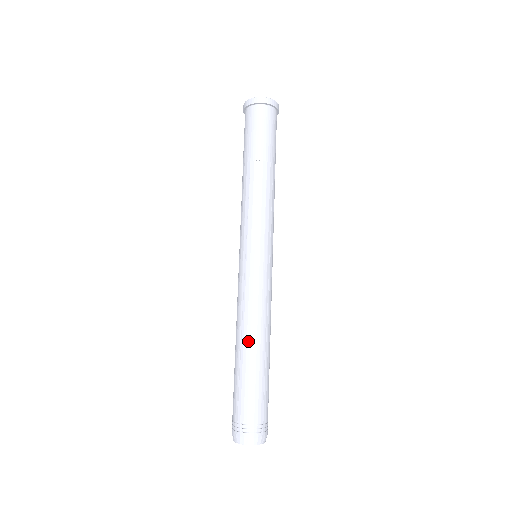
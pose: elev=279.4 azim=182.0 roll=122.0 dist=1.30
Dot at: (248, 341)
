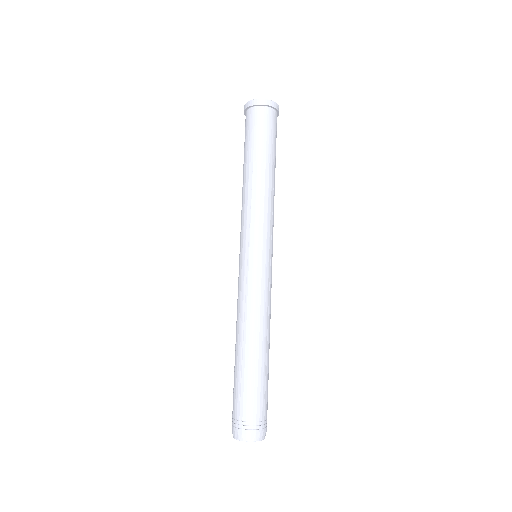
Dot at: (239, 339)
